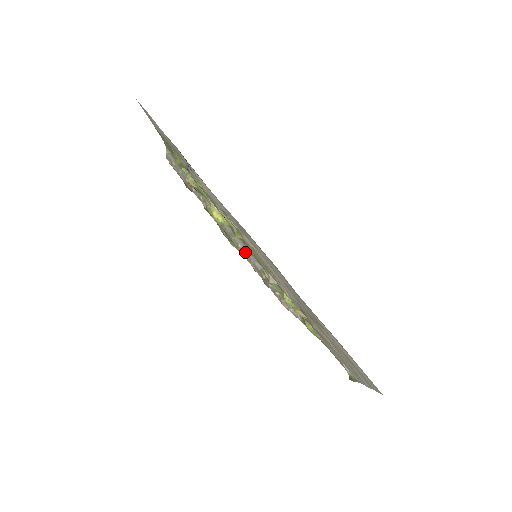
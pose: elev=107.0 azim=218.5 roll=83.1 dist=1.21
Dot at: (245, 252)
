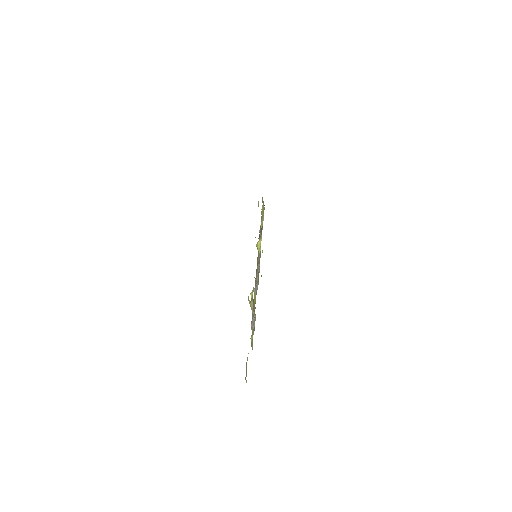
Dot at: (257, 277)
